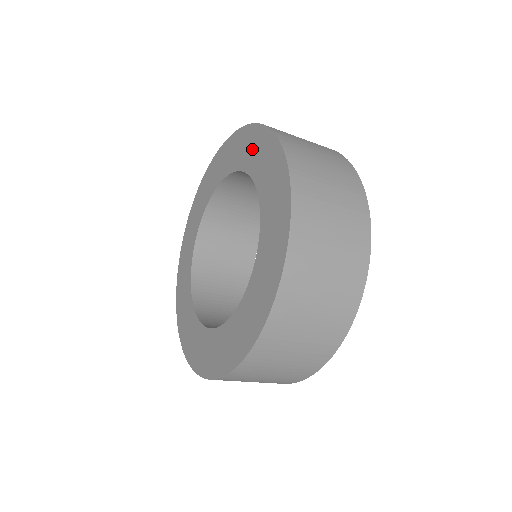
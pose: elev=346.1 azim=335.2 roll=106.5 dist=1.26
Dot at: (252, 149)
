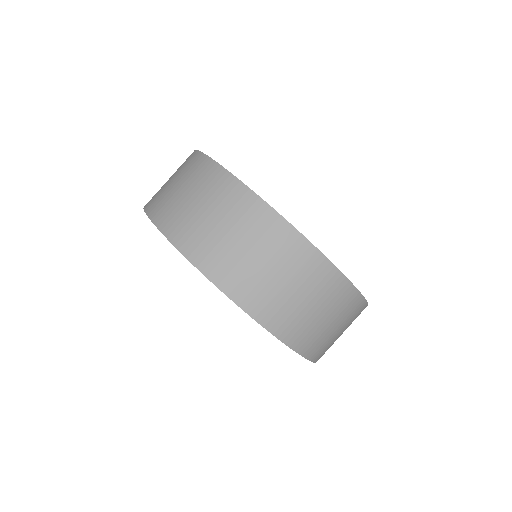
Dot at: occluded
